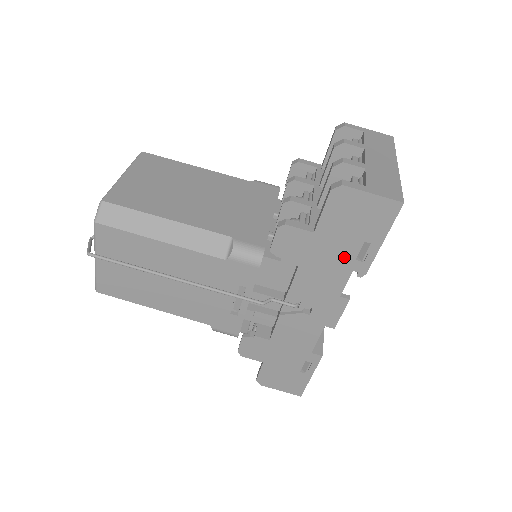
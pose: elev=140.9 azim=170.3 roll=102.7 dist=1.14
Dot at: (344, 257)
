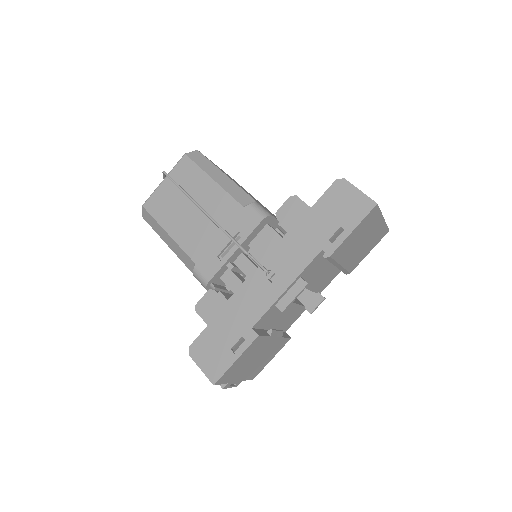
Dot at: (321, 235)
